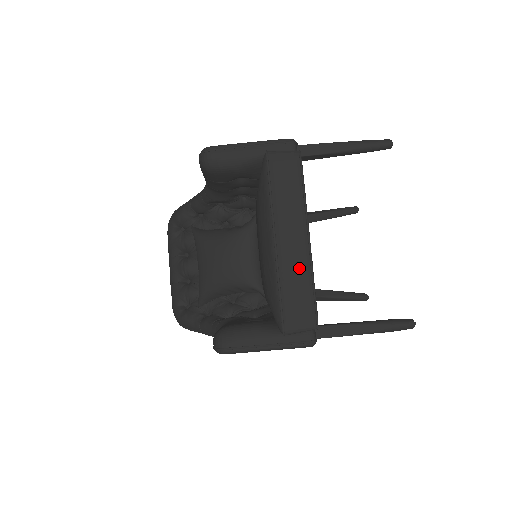
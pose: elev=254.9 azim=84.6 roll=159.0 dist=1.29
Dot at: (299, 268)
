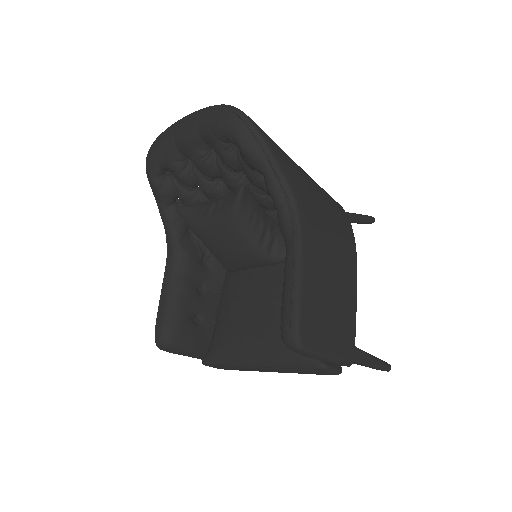
Dot at: occluded
